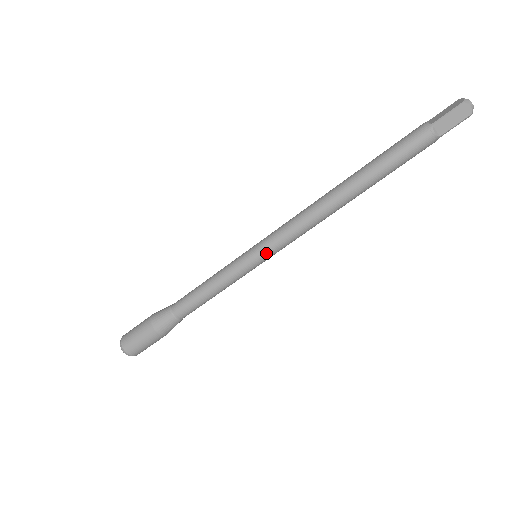
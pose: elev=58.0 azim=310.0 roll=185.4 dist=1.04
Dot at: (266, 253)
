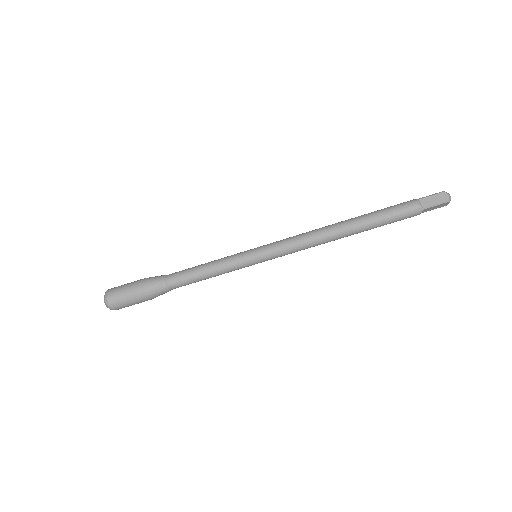
Dot at: (265, 251)
